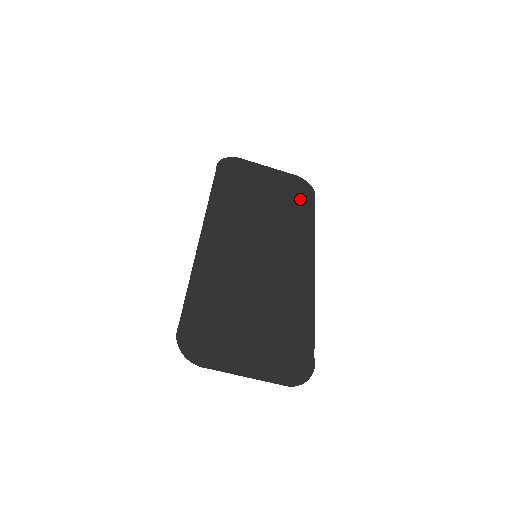
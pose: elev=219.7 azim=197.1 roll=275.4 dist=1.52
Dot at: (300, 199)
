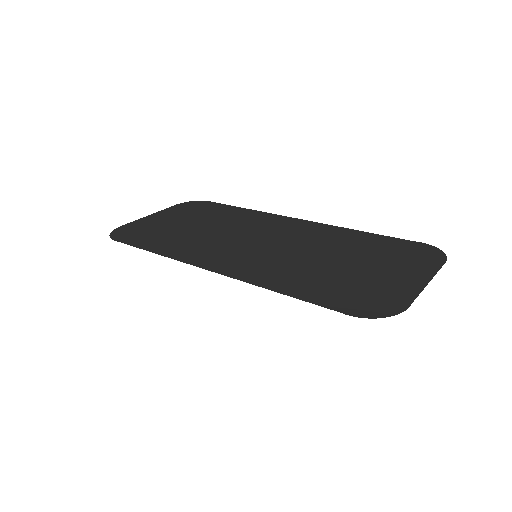
Dot at: (209, 209)
